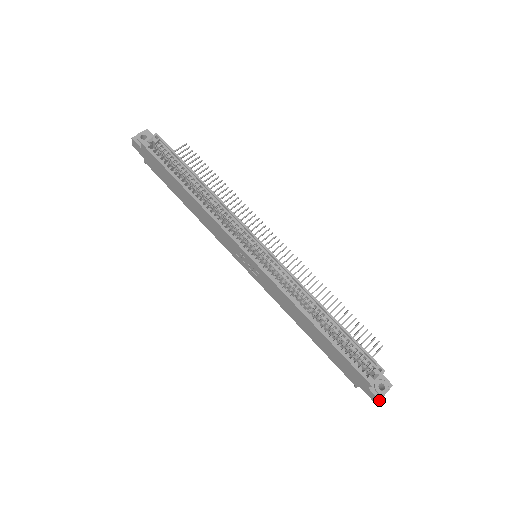
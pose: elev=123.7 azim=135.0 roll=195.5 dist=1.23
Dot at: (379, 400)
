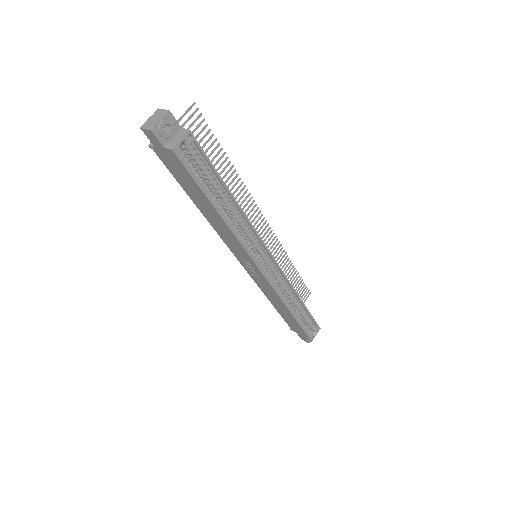
Dot at: occluded
